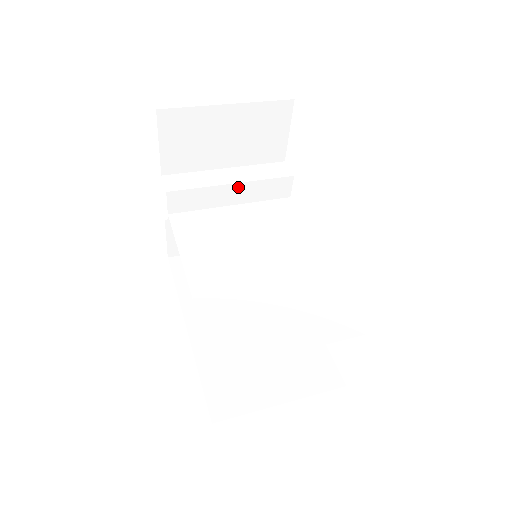
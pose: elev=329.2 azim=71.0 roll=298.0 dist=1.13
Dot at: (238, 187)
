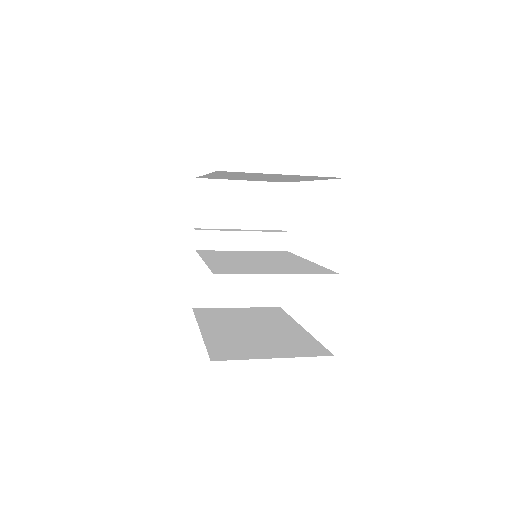
Dot at: (248, 235)
